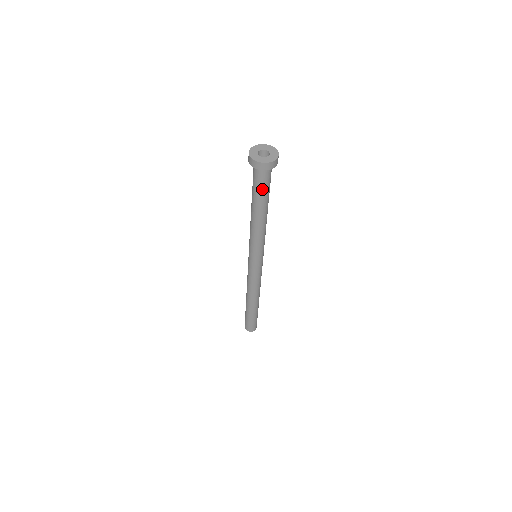
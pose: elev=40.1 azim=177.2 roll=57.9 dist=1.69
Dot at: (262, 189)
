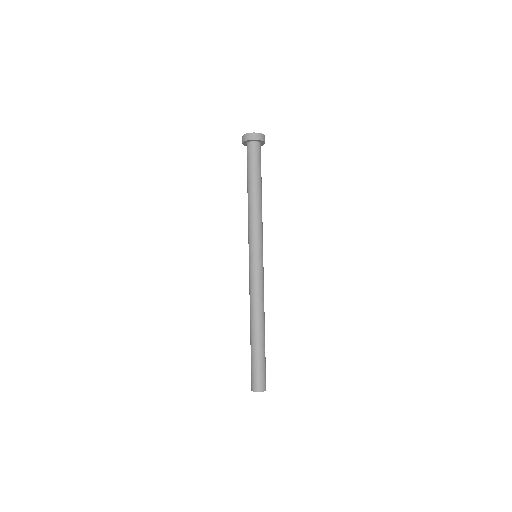
Dot at: (258, 164)
